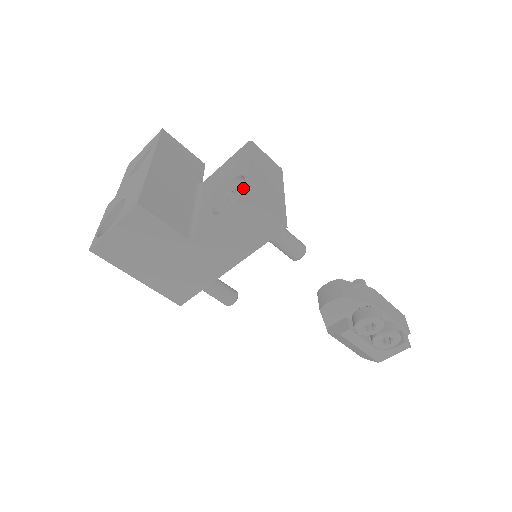
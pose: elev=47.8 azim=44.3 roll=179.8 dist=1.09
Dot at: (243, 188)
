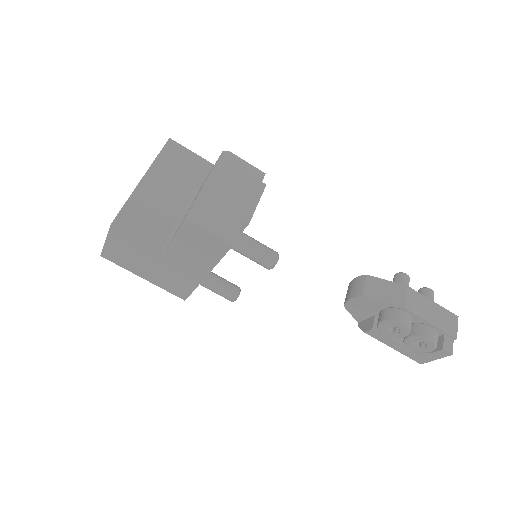
Dot at: occluded
